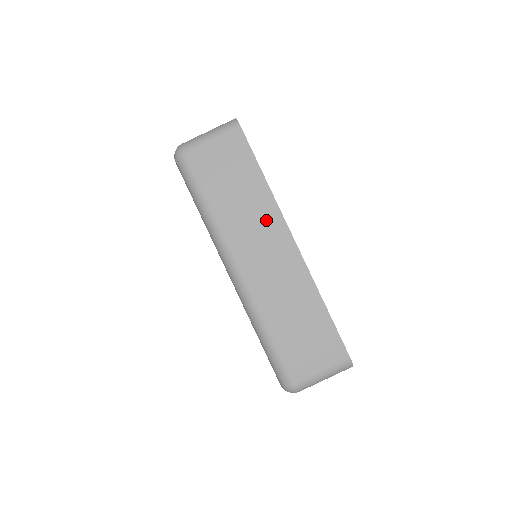
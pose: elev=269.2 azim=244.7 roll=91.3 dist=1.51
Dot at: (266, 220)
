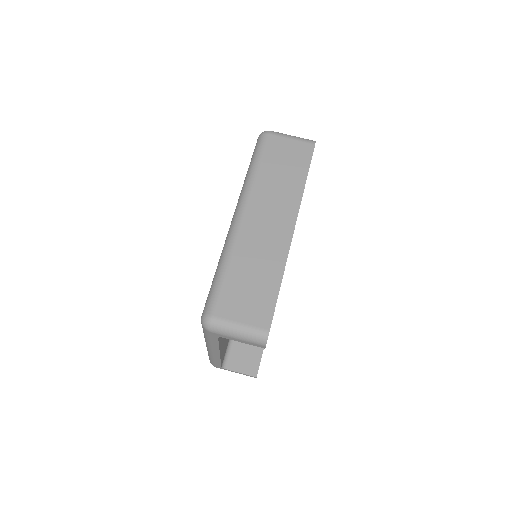
Dot at: (286, 202)
